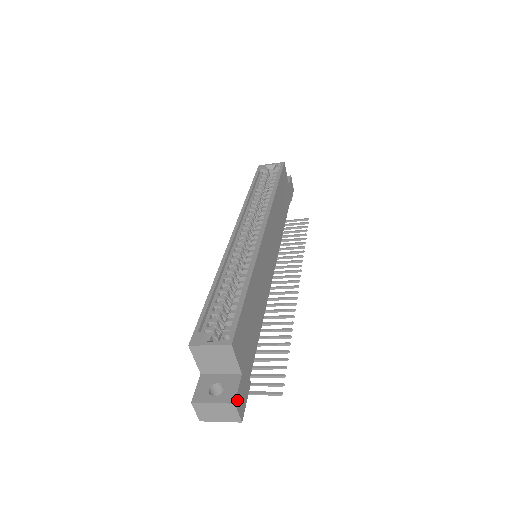
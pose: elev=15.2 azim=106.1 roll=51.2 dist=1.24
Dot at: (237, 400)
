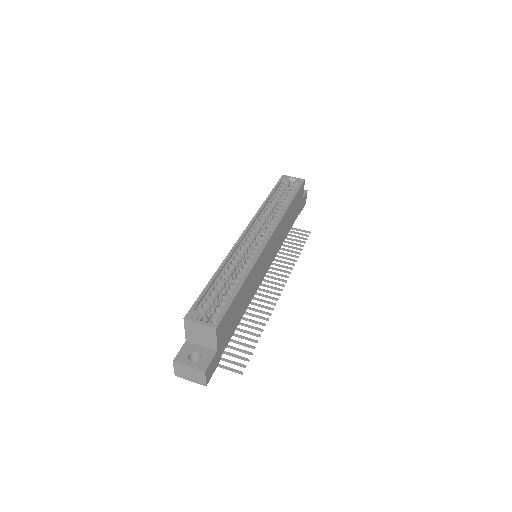
Dot at: (208, 370)
